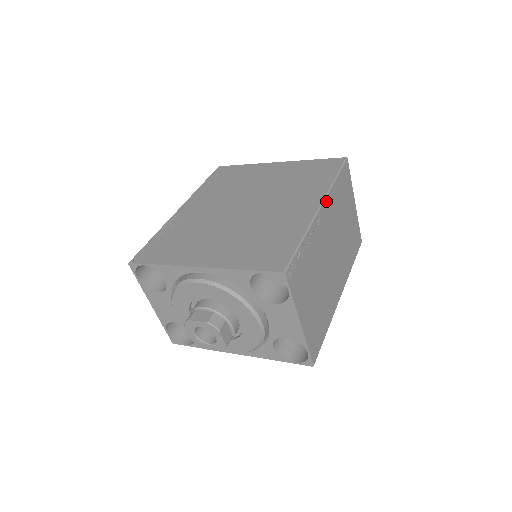
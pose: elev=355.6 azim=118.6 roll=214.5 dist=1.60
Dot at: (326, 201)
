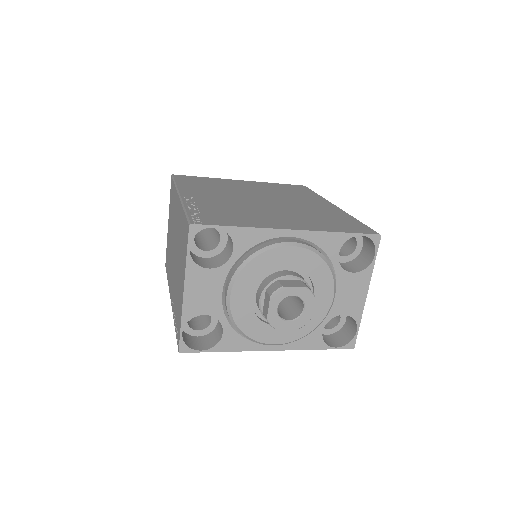
Dot at: occluded
